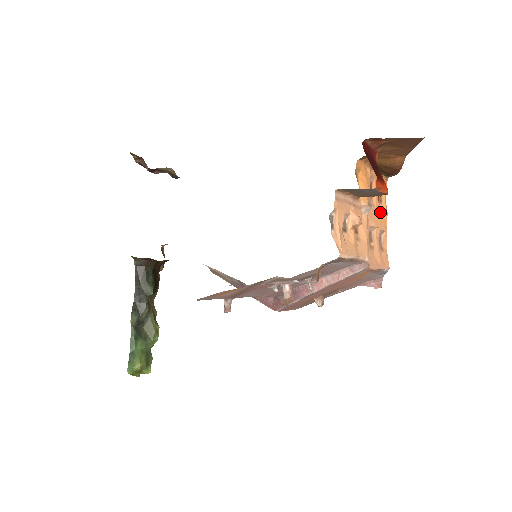
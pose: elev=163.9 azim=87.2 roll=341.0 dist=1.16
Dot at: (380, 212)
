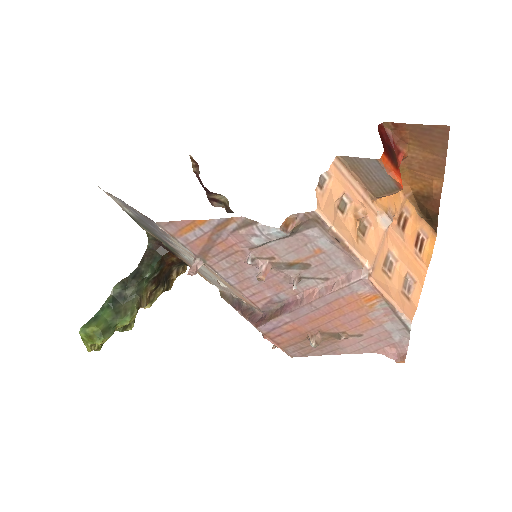
Dot at: (413, 255)
